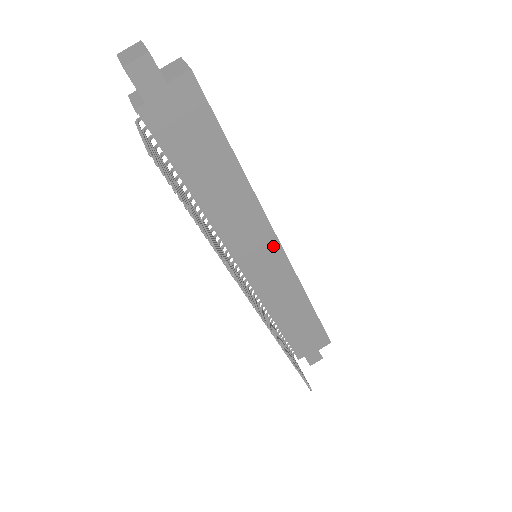
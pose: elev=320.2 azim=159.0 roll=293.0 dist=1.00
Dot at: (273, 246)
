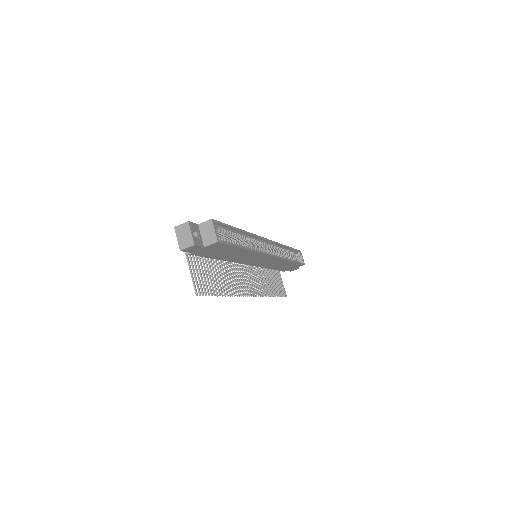
Dot at: (266, 257)
